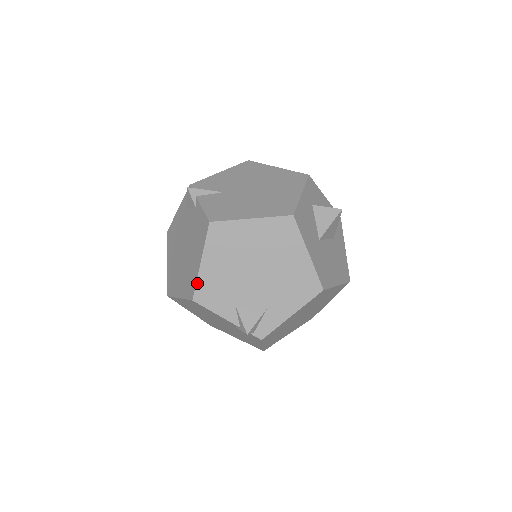
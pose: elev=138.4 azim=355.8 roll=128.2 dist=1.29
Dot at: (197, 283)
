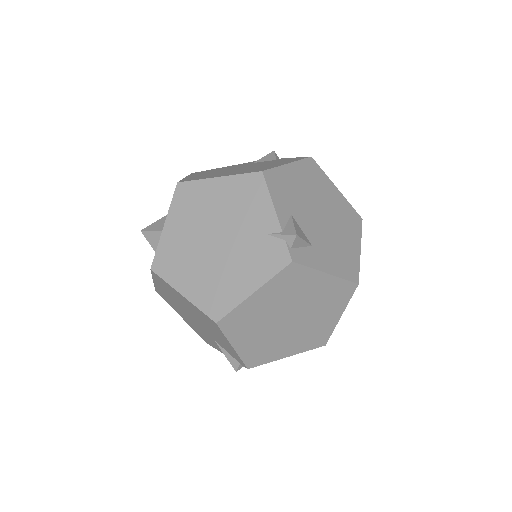
Dot at: (275, 168)
